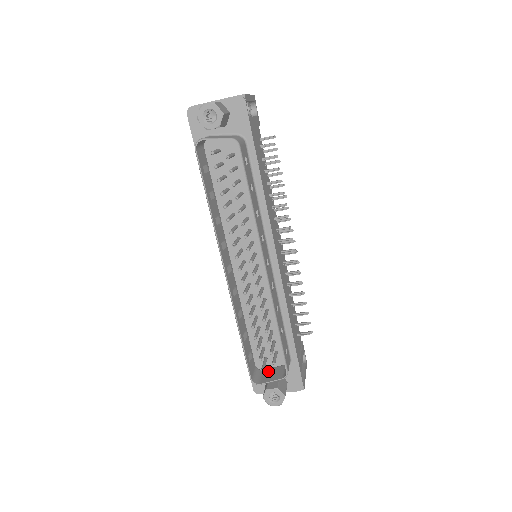
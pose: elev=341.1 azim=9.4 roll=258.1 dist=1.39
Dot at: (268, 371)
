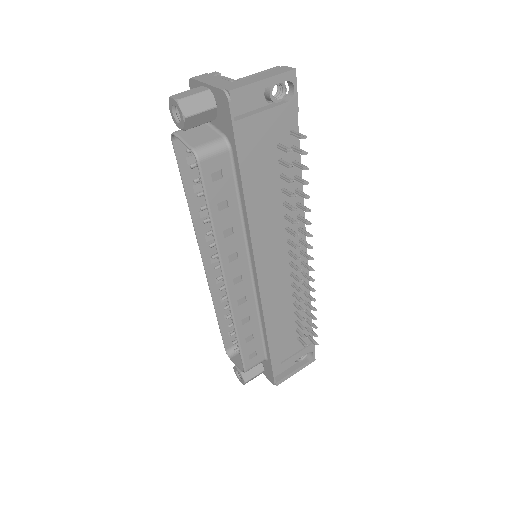
Dot at: occluded
